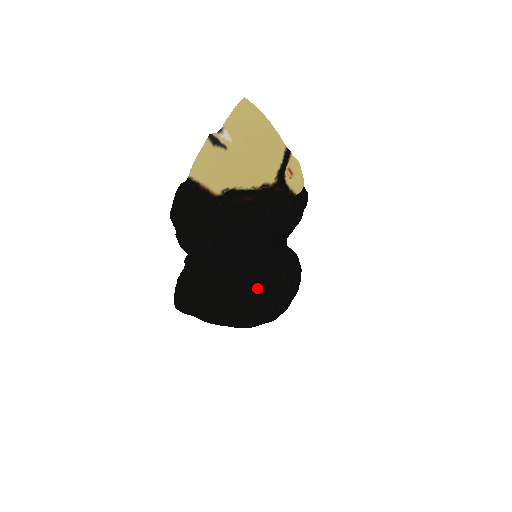
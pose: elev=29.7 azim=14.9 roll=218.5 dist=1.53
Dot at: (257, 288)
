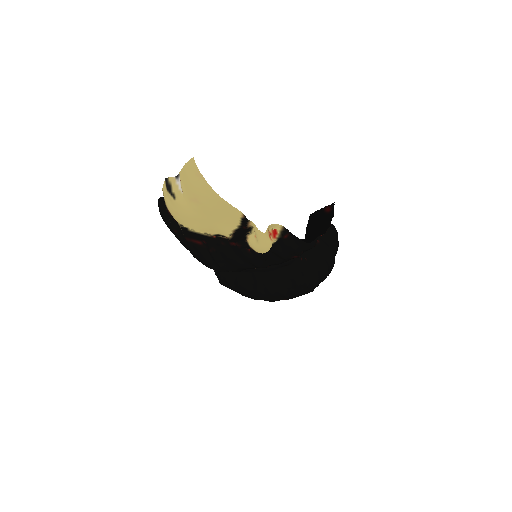
Dot at: (233, 285)
